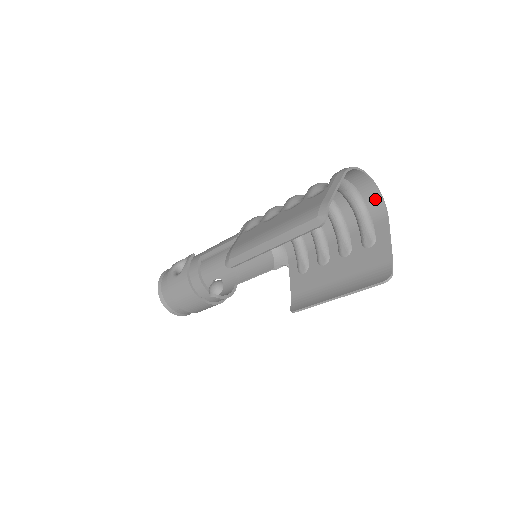
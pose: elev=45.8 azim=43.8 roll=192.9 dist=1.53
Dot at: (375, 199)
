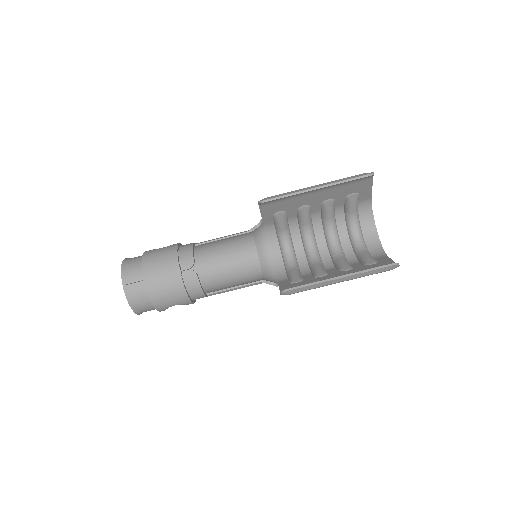
Dot at: (376, 247)
